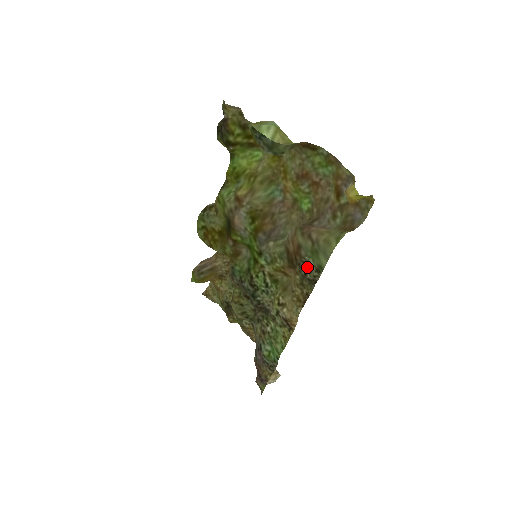
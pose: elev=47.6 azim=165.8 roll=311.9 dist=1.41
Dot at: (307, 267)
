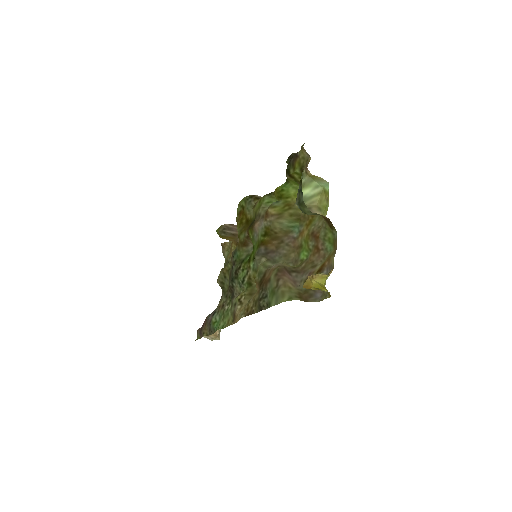
Dot at: (265, 296)
